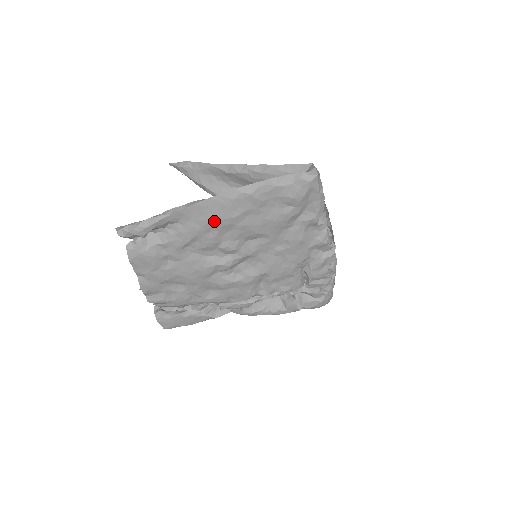
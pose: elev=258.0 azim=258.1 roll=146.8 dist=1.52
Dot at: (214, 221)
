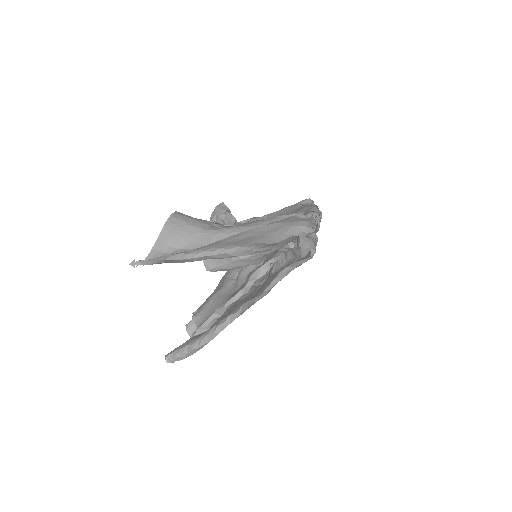
Dot at: occluded
